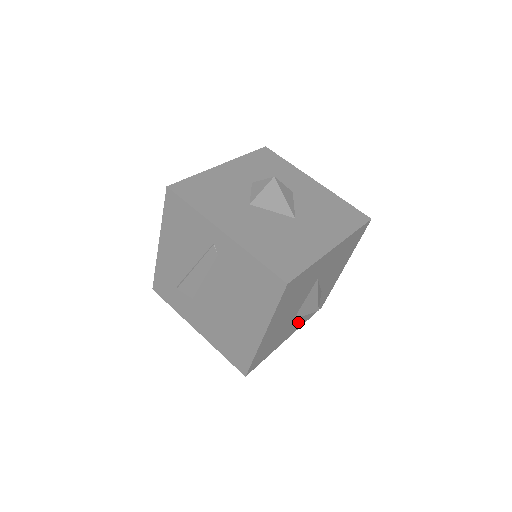
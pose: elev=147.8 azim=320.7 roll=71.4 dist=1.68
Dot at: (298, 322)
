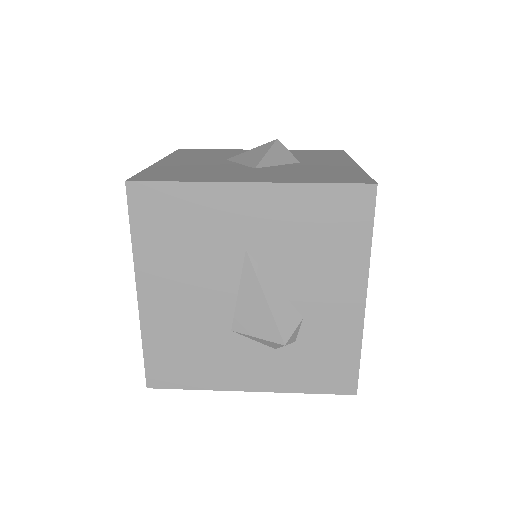
Dot at: (265, 363)
